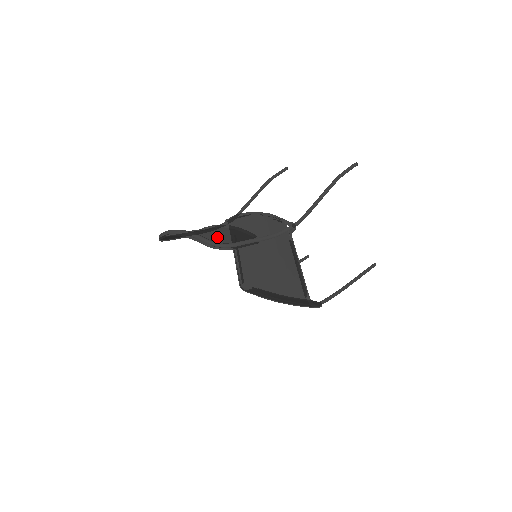
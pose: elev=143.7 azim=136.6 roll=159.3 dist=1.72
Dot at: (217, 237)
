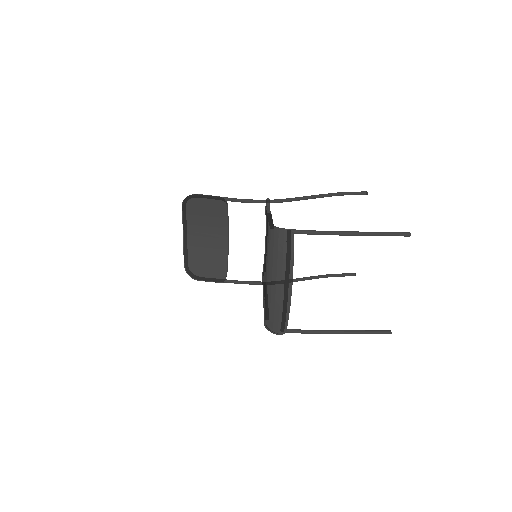
Dot at: (198, 211)
